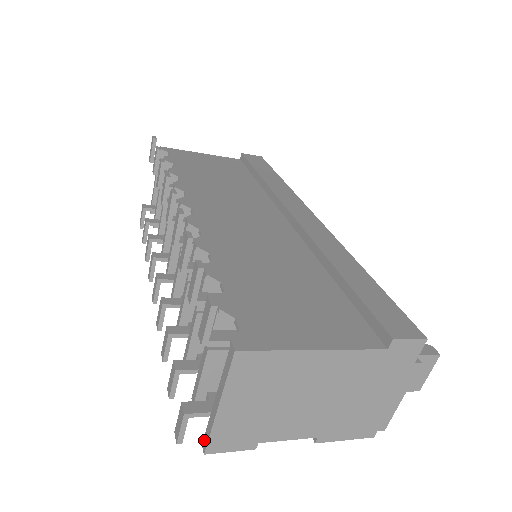
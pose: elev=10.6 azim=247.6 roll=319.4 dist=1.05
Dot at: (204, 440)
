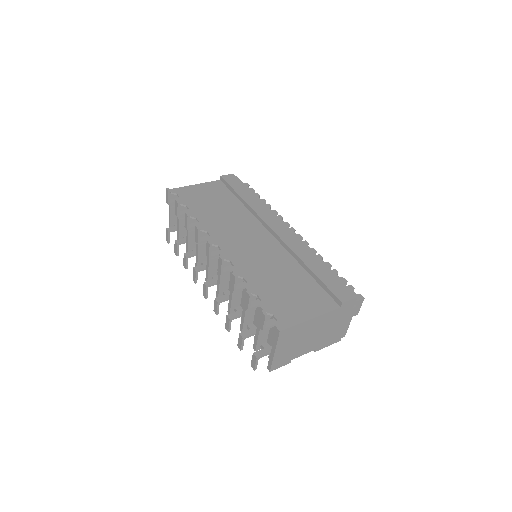
Dot at: (268, 366)
